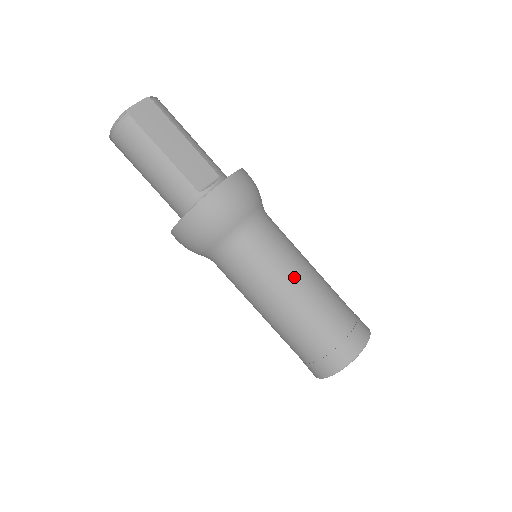
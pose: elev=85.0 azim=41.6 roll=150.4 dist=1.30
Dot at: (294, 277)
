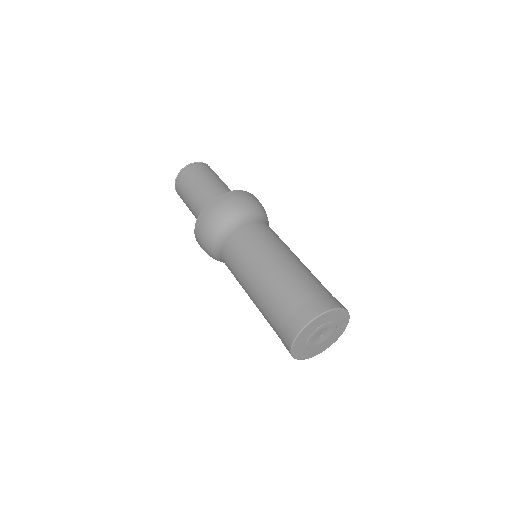
Dot at: occluded
